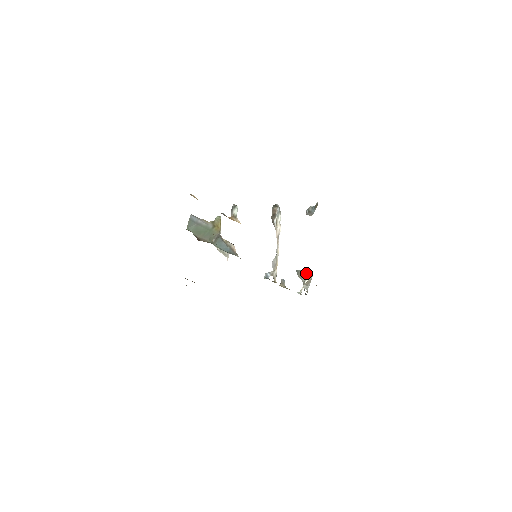
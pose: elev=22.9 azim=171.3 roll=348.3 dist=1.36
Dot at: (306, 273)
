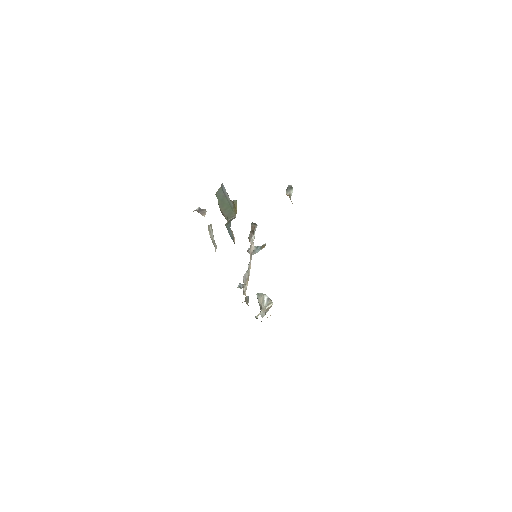
Dot at: occluded
